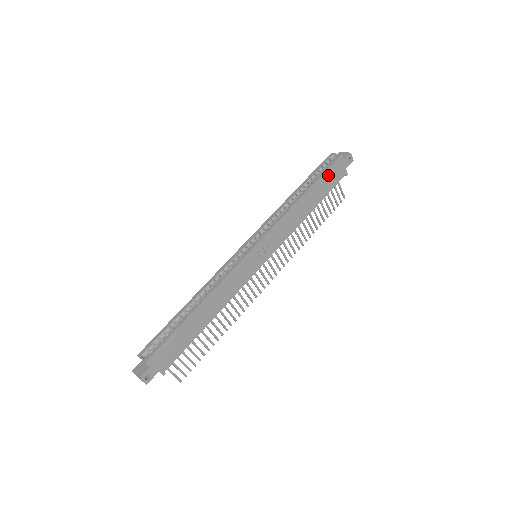
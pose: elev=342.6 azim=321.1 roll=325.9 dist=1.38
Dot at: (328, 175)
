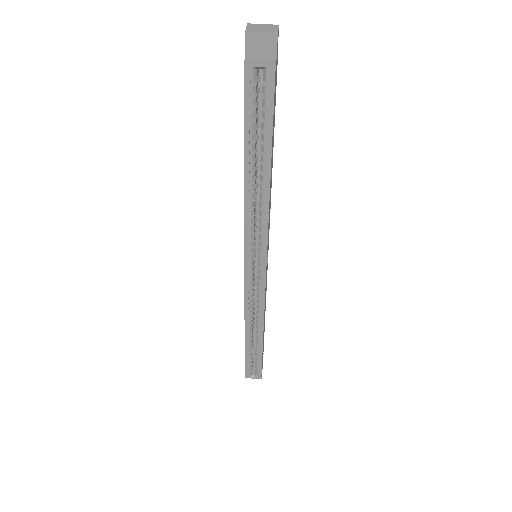
Dot at: (273, 114)
